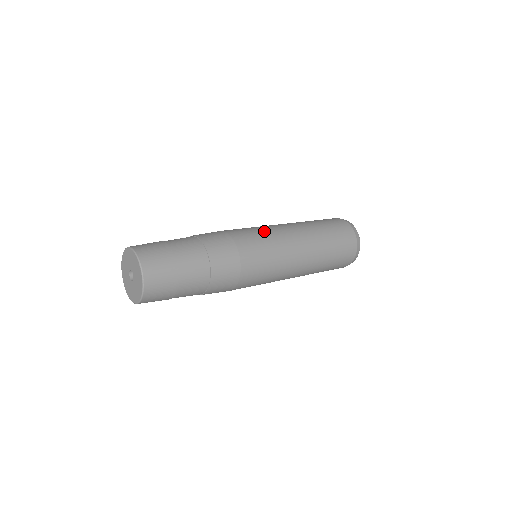
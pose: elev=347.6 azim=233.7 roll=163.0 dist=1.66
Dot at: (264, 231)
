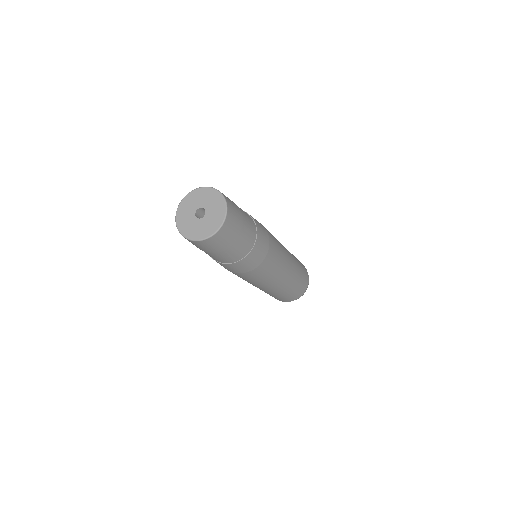
Dot at: occluded
